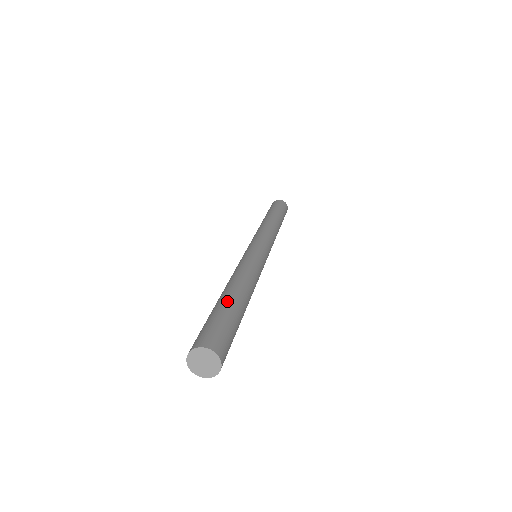
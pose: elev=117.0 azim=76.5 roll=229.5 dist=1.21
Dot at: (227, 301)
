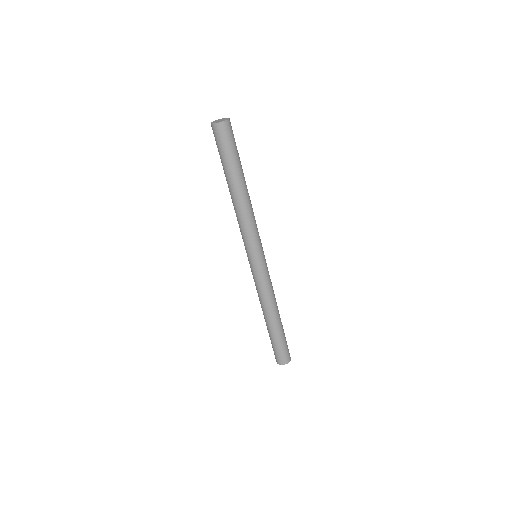
Dot at: (275, 333)
